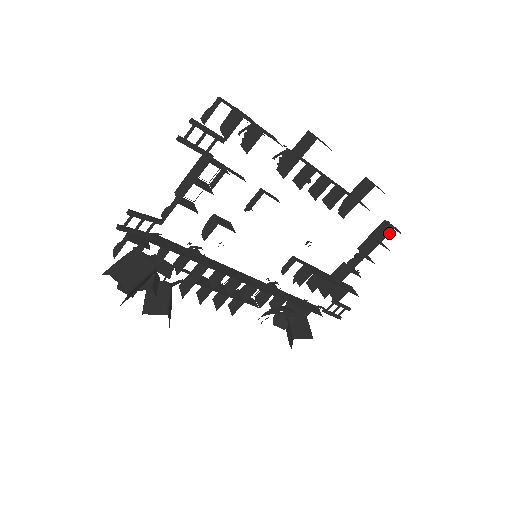
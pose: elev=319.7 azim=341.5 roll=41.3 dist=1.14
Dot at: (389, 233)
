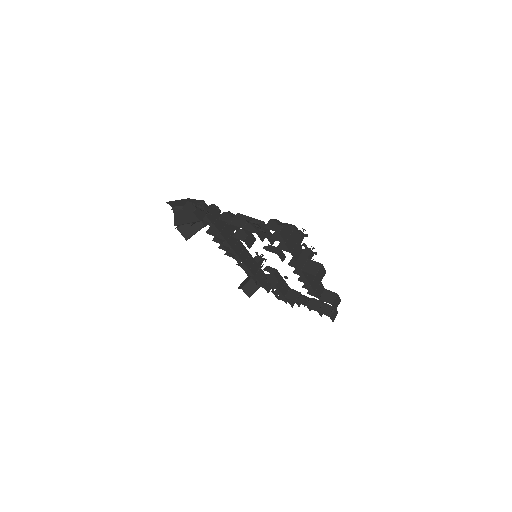
Dot at: (326, 315)
